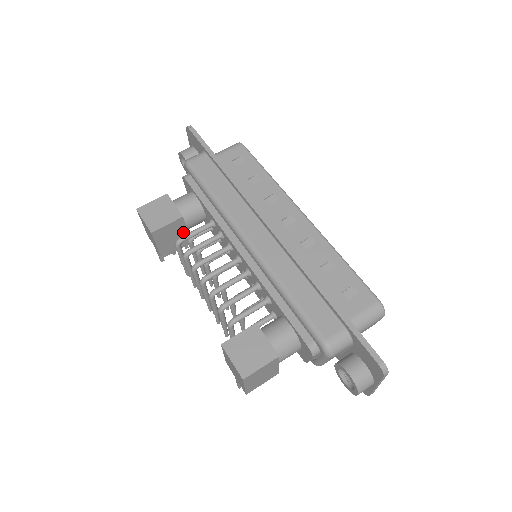
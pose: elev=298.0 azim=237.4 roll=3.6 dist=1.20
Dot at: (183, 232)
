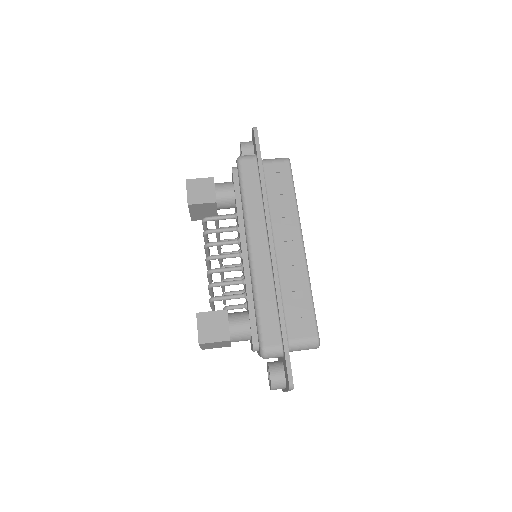
Dot at: (214, 211)
